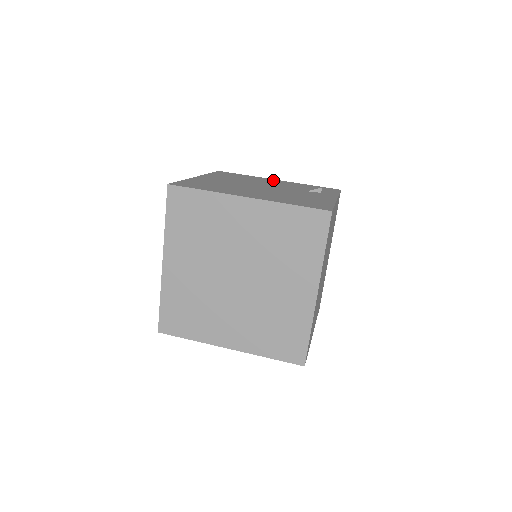
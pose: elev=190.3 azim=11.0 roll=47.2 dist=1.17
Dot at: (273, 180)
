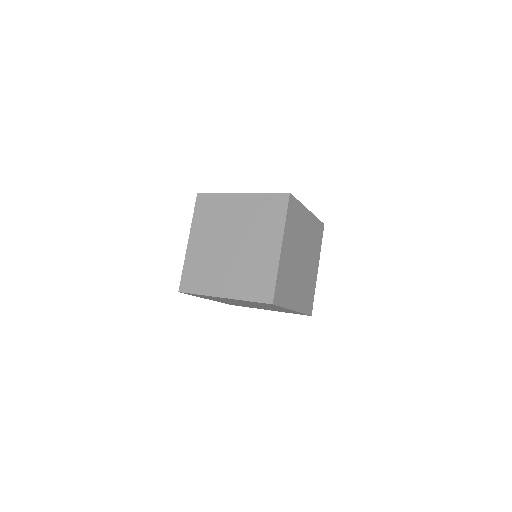
Dot at: occluded
